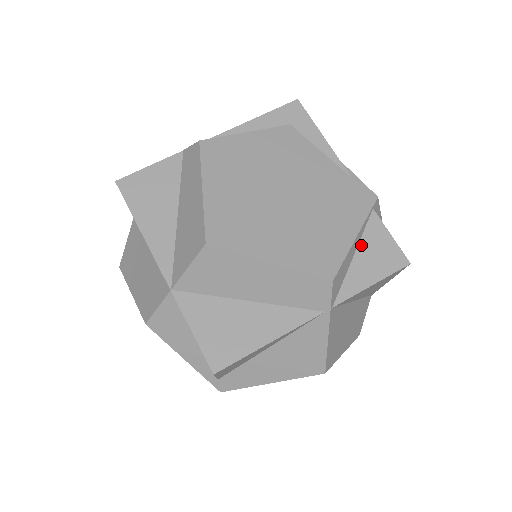
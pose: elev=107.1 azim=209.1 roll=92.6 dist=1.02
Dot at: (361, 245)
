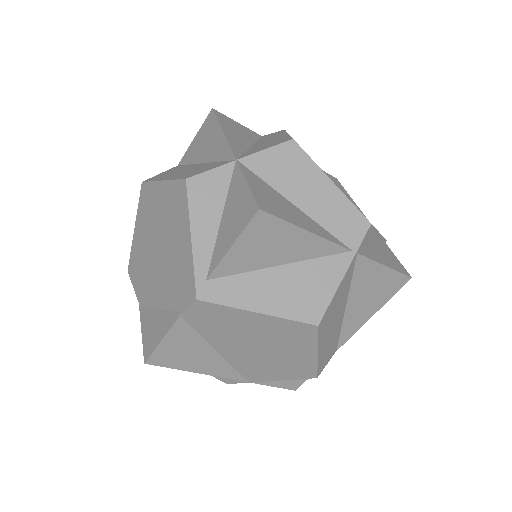
Dot at: (377, 246)
